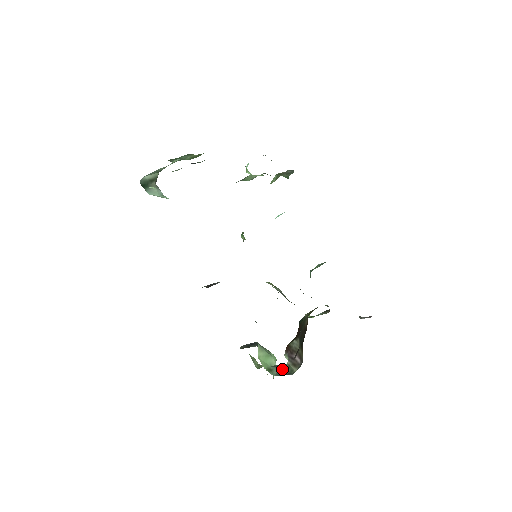
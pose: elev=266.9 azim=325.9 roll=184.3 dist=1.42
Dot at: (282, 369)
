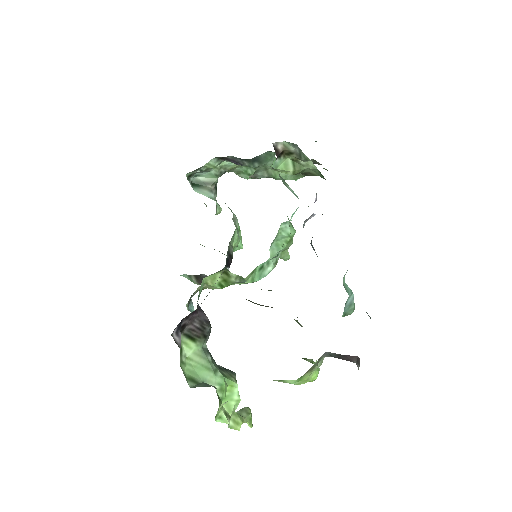
Dot at: (207, 386)
